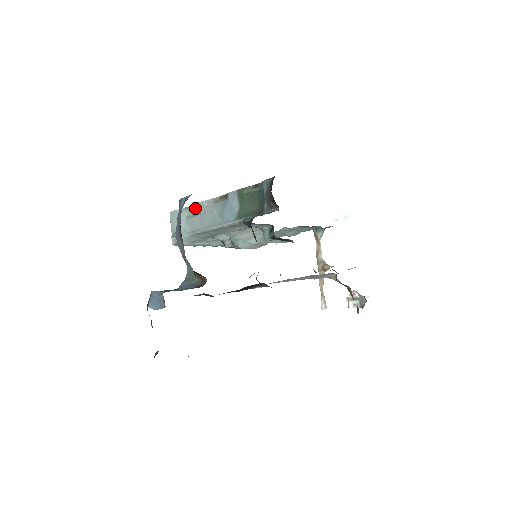
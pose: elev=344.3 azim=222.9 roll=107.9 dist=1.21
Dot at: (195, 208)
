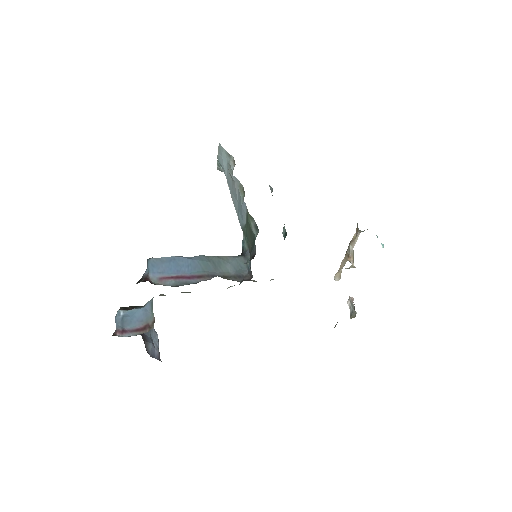
Dot at: (233, 164)
